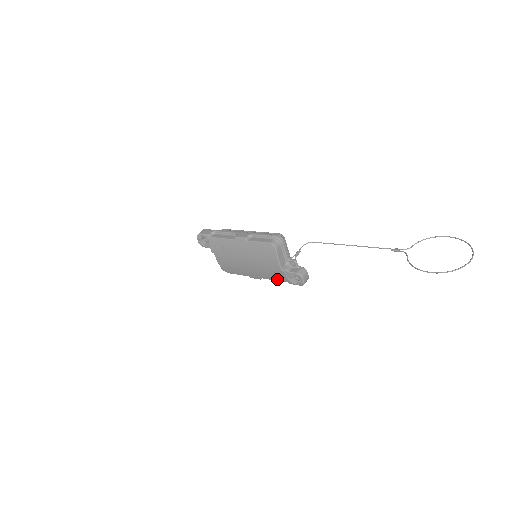
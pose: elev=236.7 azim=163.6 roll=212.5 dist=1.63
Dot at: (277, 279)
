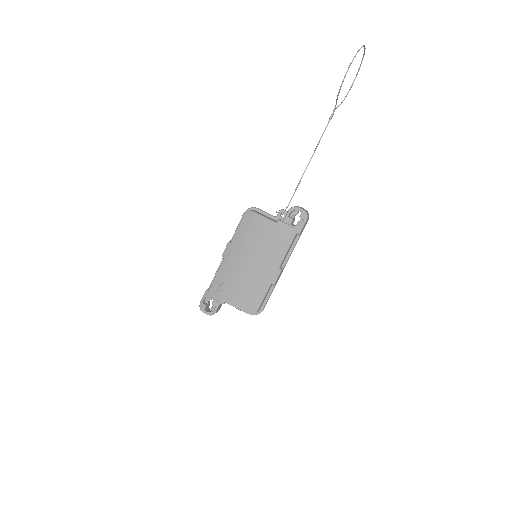
Dot at: (287, 243)
